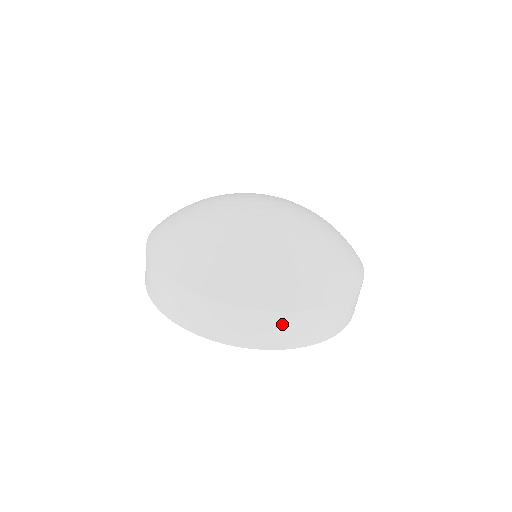
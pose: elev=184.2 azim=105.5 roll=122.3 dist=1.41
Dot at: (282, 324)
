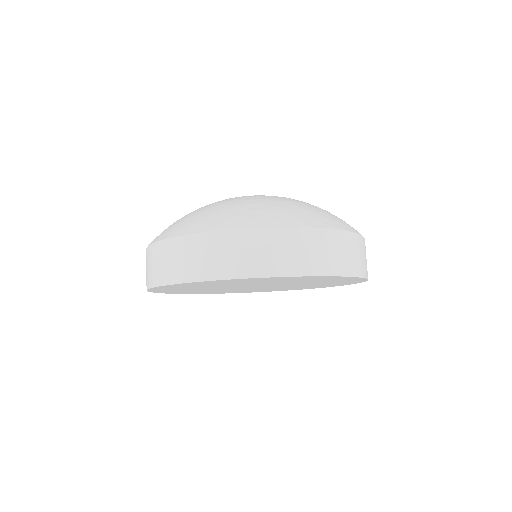
Dot at: (268, 243)
